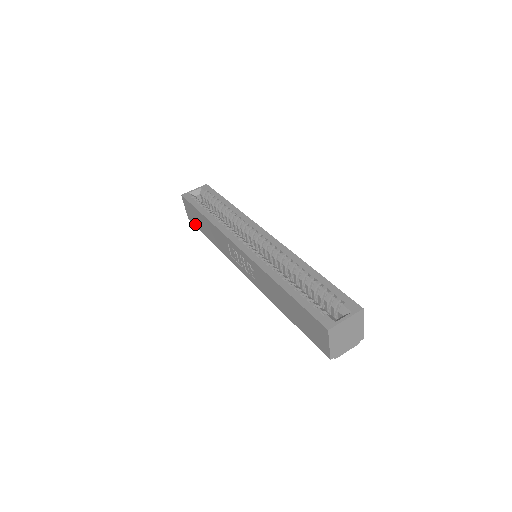
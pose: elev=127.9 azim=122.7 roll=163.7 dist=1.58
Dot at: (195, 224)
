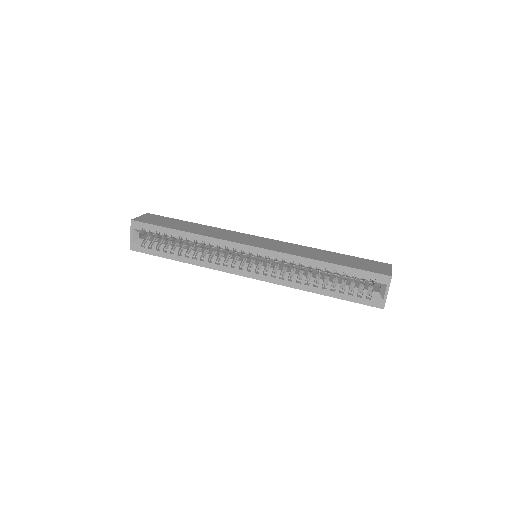
Dot at: occluded
